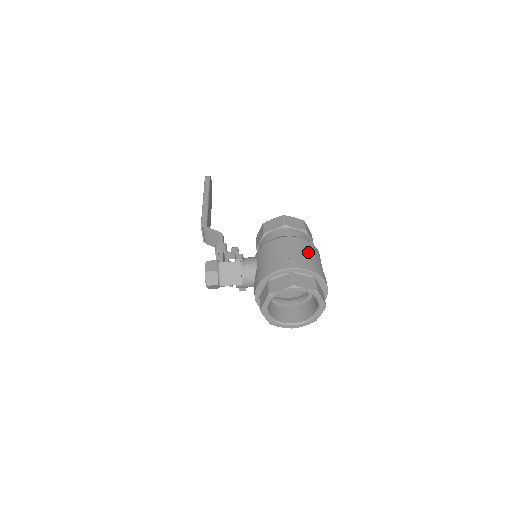
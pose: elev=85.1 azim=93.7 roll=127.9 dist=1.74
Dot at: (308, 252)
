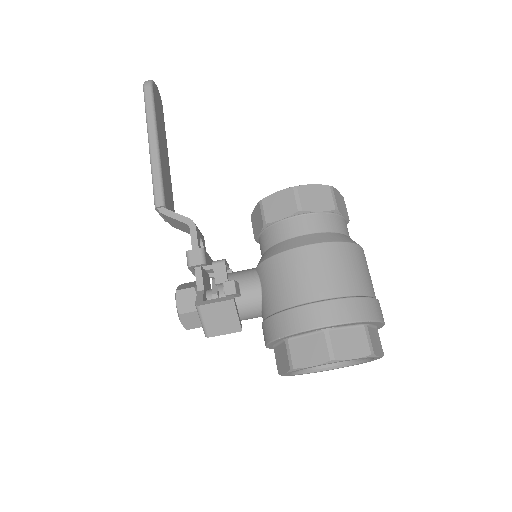
Dot at: (348, 273)
